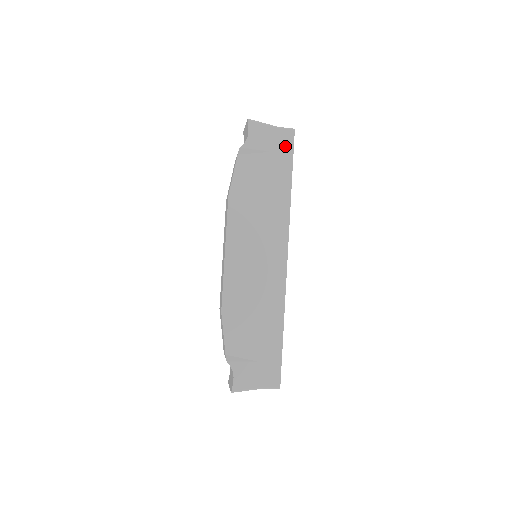
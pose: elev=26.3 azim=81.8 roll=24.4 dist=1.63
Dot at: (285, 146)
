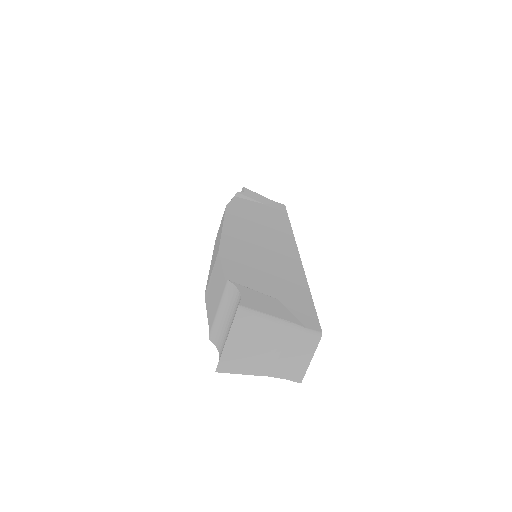
Dot at: (278, 207)
